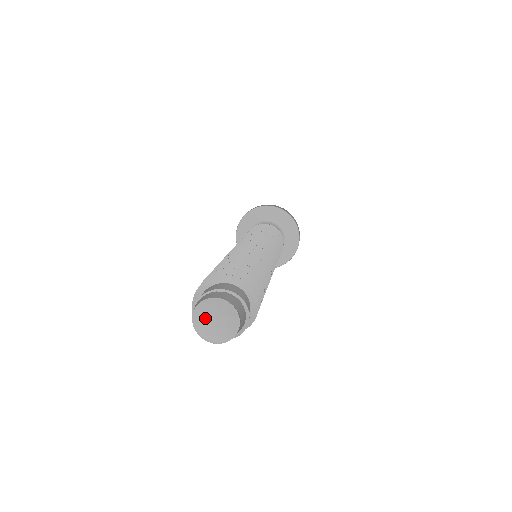
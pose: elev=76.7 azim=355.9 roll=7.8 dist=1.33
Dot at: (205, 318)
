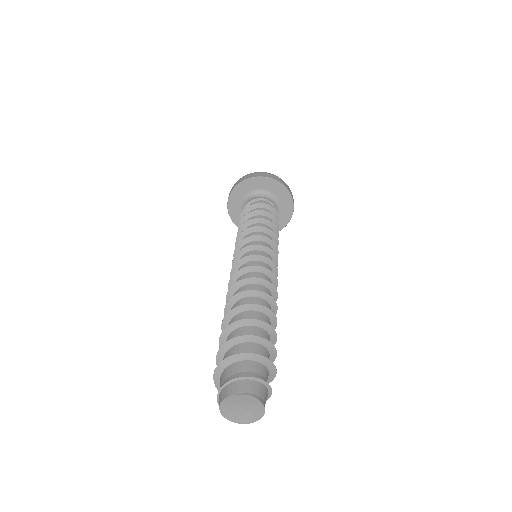
Dot at: (235, 413)
